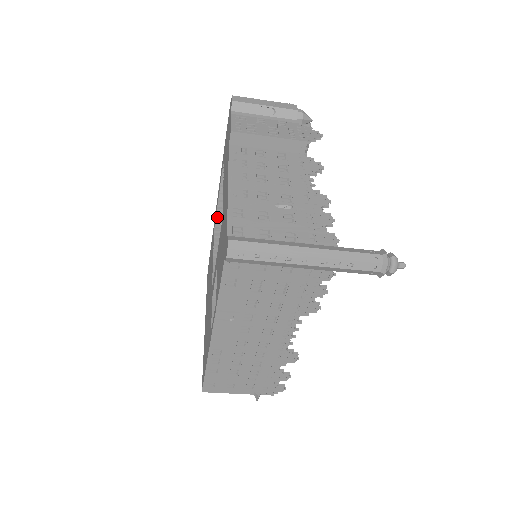
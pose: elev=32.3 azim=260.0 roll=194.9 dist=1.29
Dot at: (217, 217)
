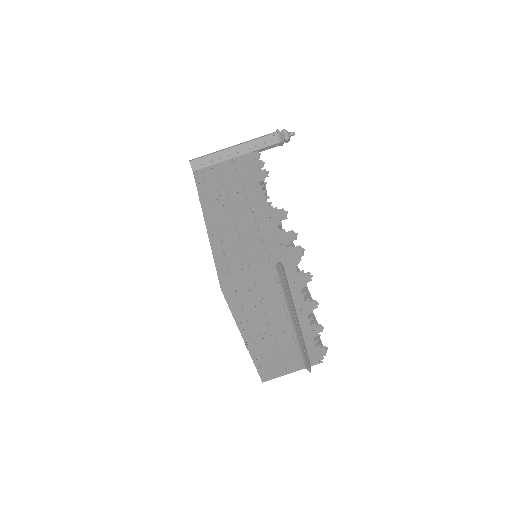
Dot at: occluded
